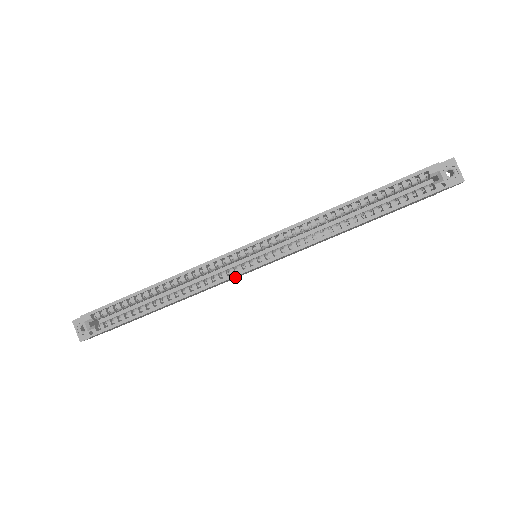
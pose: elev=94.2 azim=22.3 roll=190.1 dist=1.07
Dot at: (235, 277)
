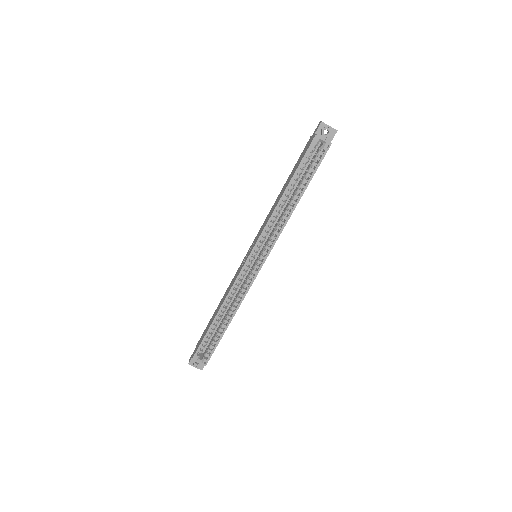
Dot at: occluded
